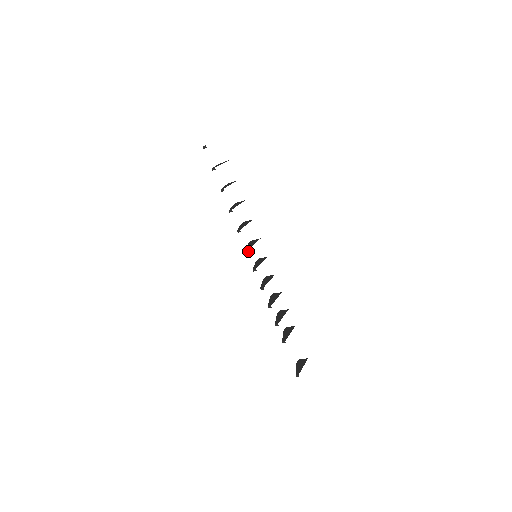
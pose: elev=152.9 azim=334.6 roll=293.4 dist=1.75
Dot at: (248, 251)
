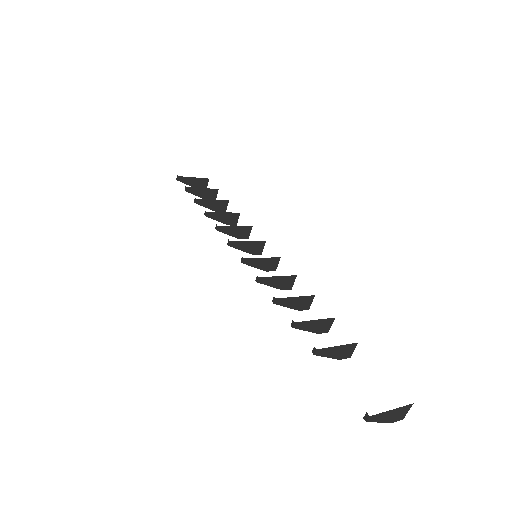
Dot at: (229, 241)
